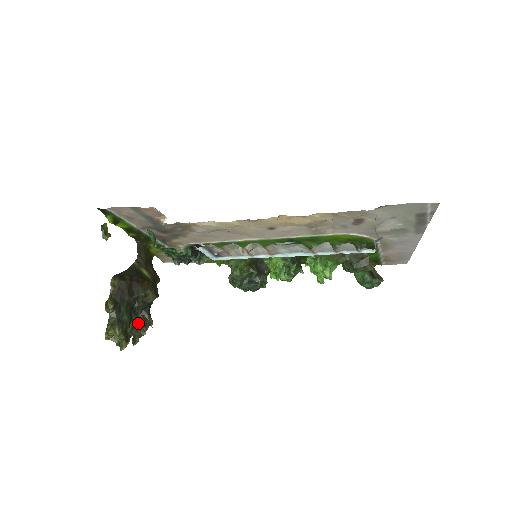
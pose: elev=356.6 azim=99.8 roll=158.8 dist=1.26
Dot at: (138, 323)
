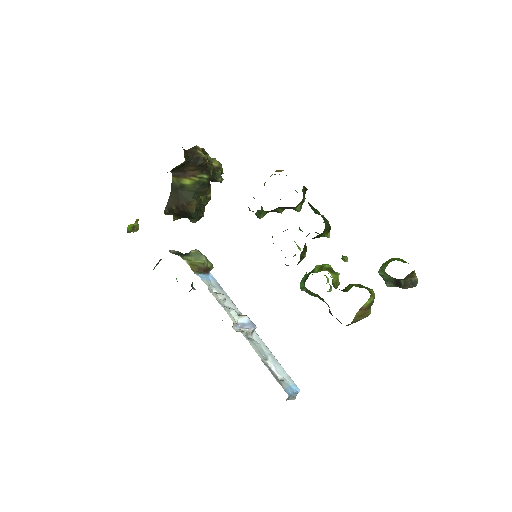
Dot at: occluded
